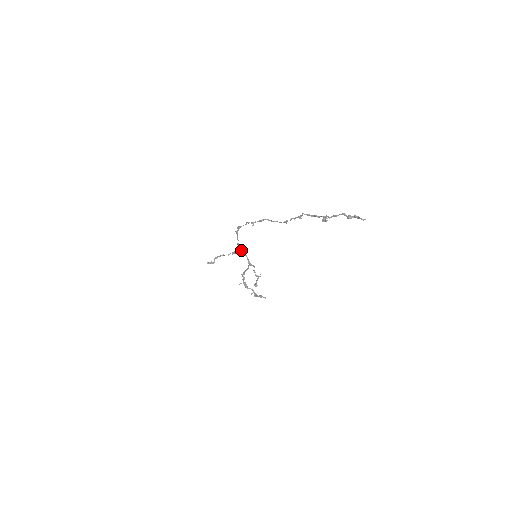
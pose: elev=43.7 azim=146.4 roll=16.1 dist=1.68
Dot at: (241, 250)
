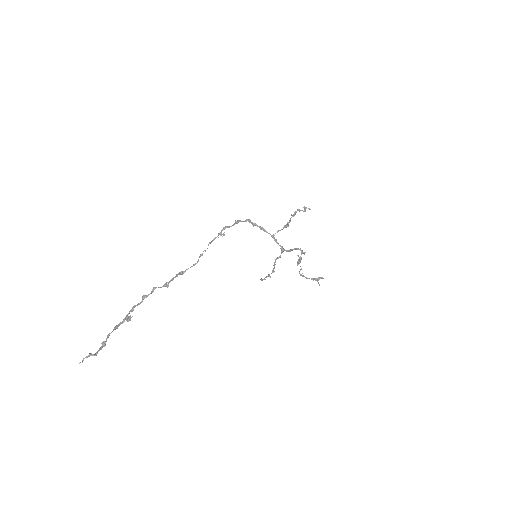
Dot at: occluded
